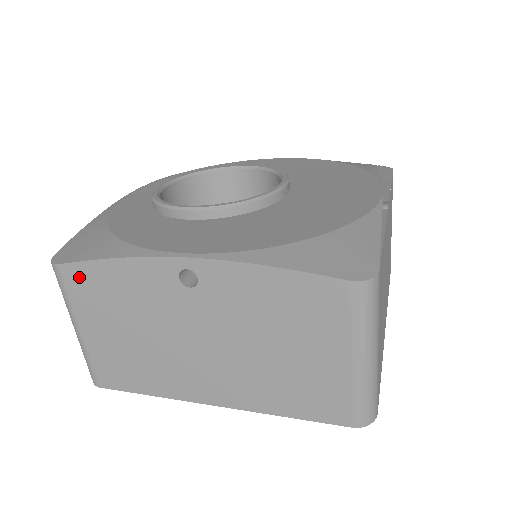
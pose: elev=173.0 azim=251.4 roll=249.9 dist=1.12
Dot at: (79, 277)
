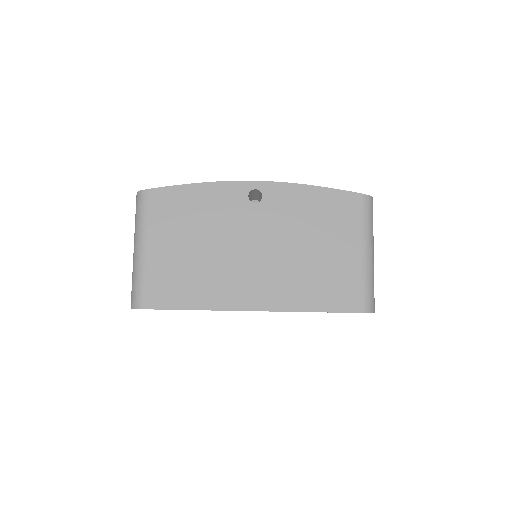
Dot at: (164, 199)
